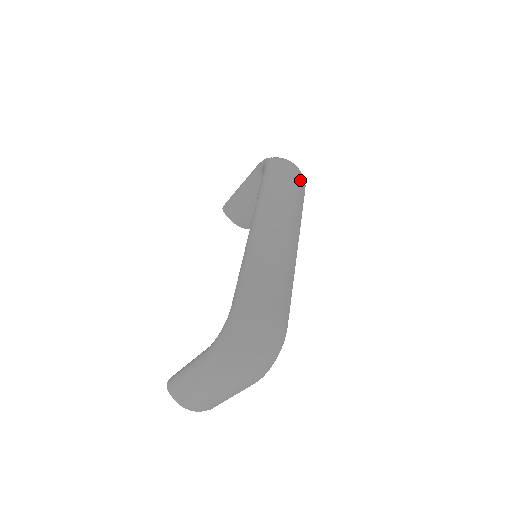
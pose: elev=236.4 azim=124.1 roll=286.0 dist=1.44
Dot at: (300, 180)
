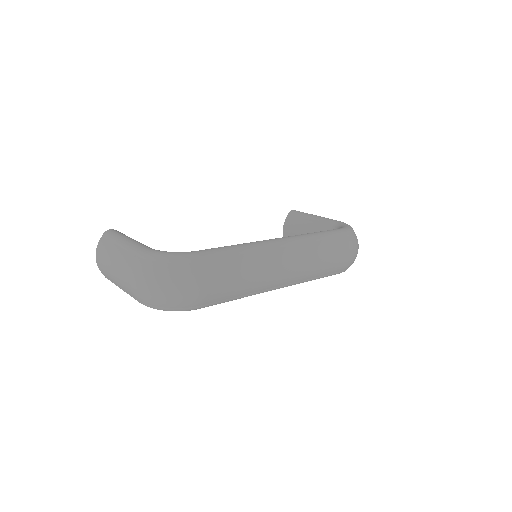
Dot at: (344, 265)
